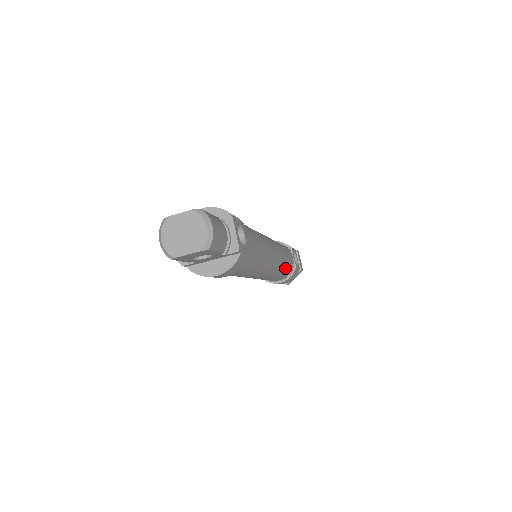
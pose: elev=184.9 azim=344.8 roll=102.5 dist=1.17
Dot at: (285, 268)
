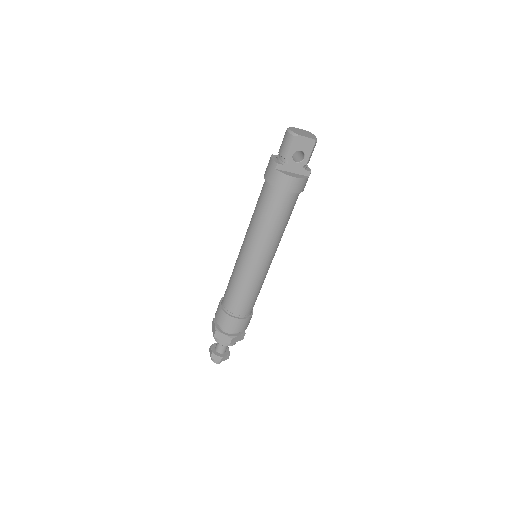
Dot at: (259, 292)
